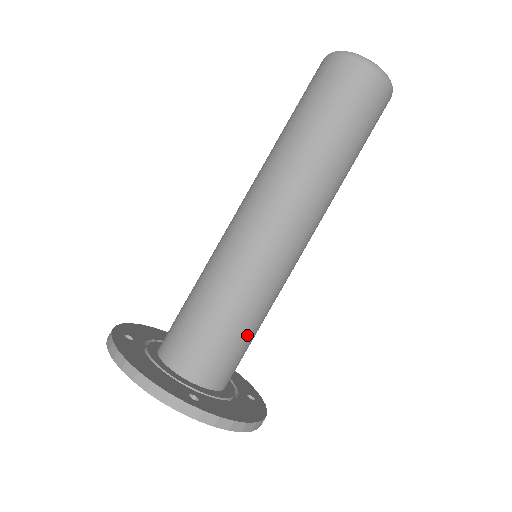
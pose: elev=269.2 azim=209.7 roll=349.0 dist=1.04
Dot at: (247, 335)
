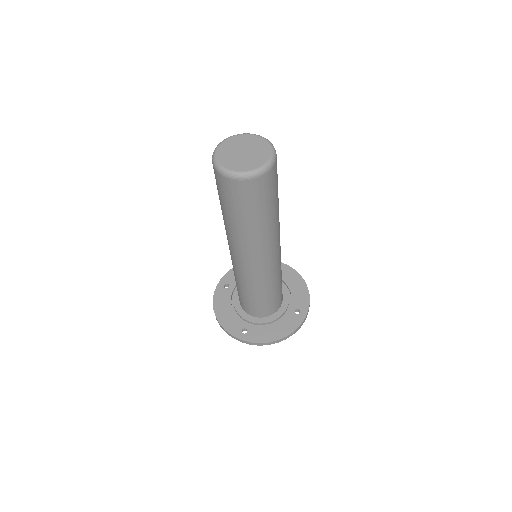
Dot at: occluded
